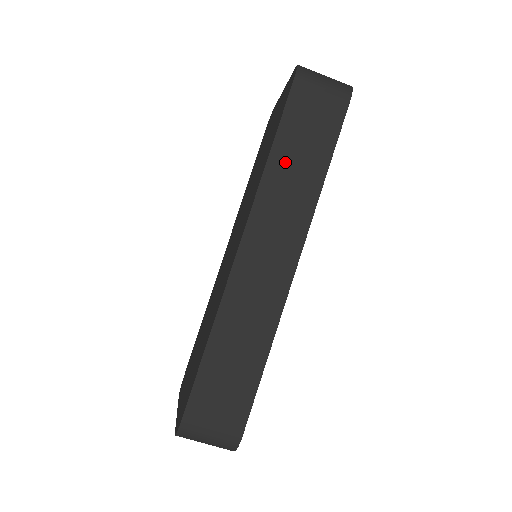
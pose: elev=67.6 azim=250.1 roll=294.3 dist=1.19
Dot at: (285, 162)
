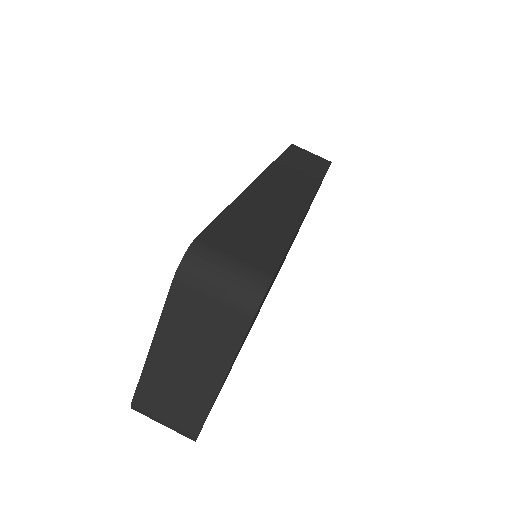
Dot at: (291, 162)
